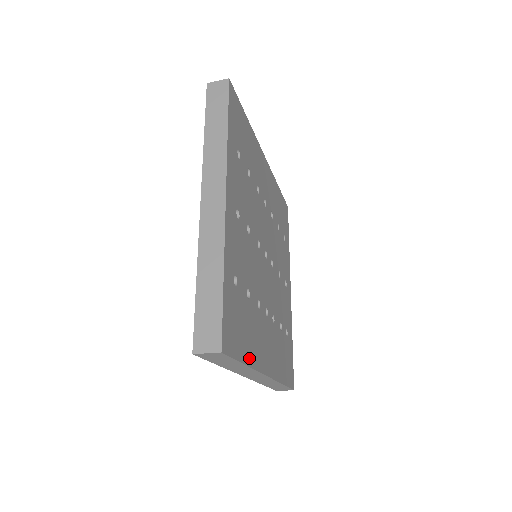
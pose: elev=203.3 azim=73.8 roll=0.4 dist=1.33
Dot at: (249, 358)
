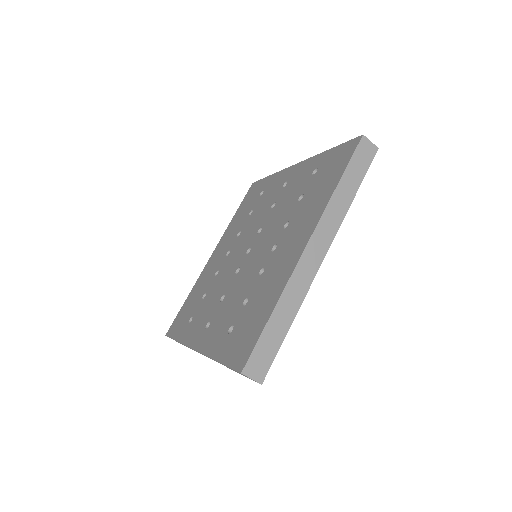
Dot at: occluded
